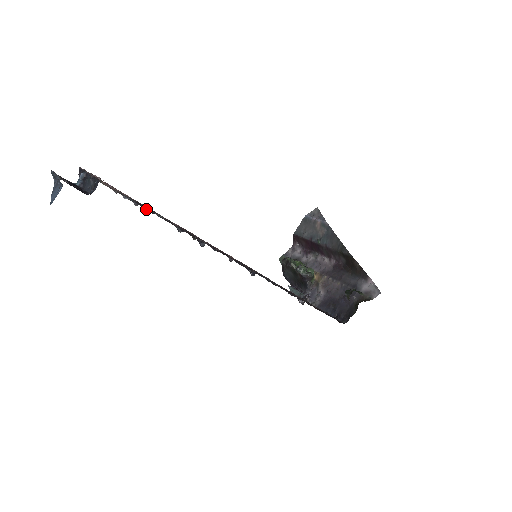
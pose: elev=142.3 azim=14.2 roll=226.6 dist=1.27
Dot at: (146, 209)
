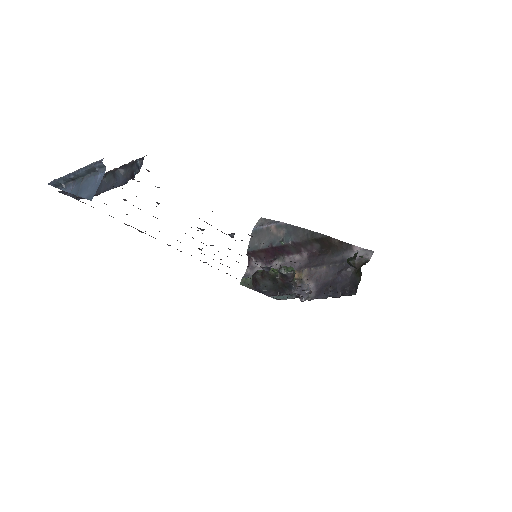
Dot at: occluded
